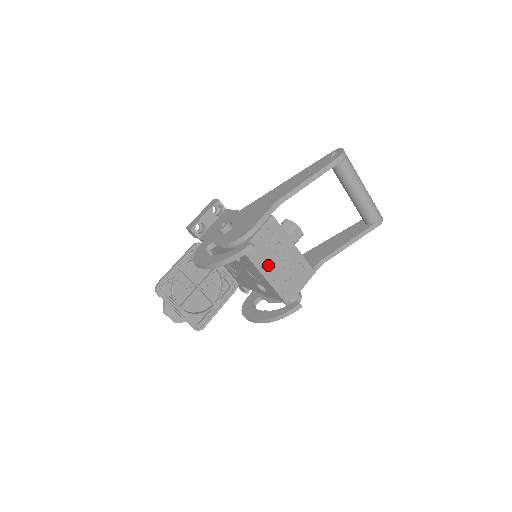
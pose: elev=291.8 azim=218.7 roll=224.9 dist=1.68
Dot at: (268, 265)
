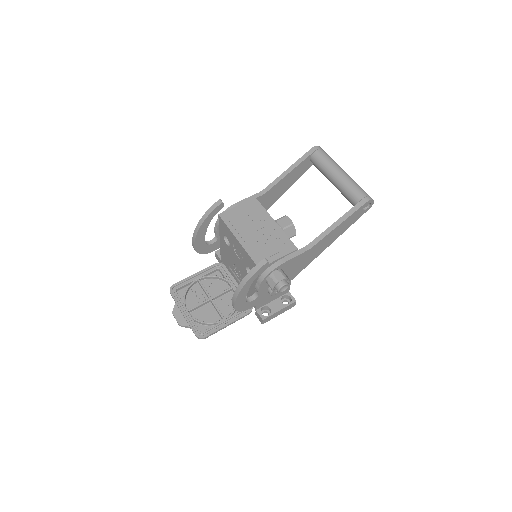
Dot at: (243, 231)
